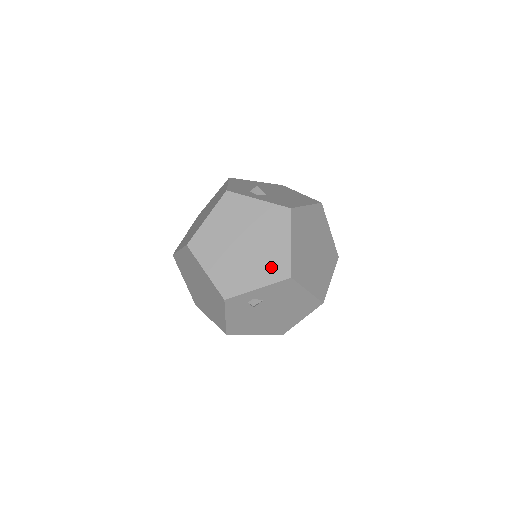
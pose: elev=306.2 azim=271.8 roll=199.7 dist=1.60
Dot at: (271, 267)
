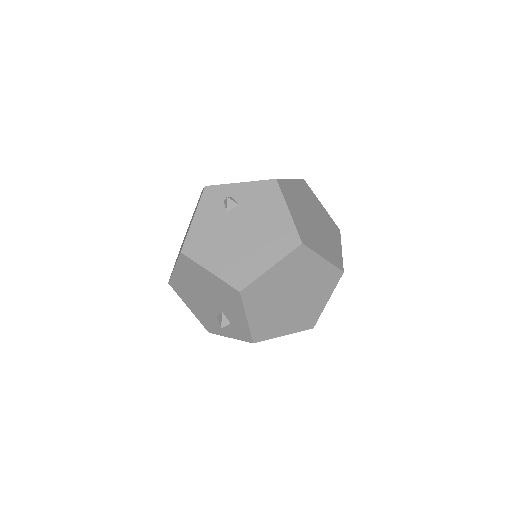
Dot at: occluded
